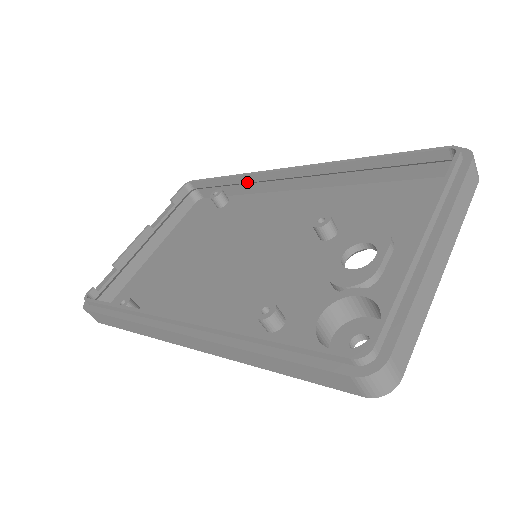
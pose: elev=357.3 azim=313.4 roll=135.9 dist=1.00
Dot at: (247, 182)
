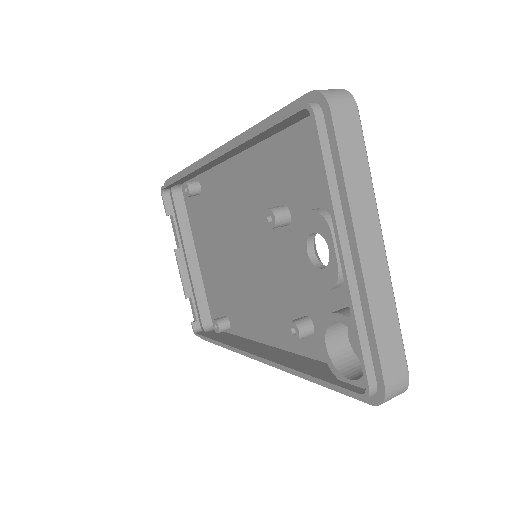
Dot at: occluded
